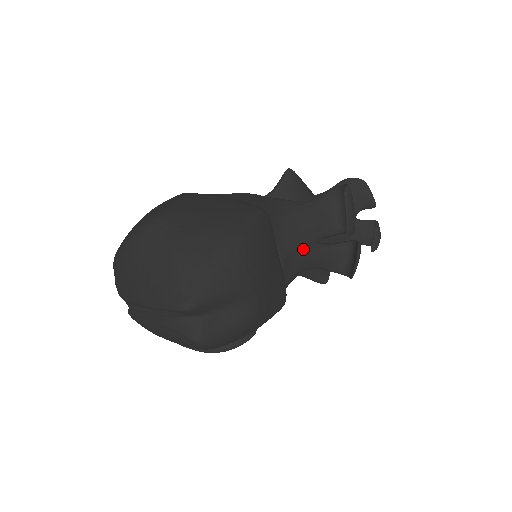
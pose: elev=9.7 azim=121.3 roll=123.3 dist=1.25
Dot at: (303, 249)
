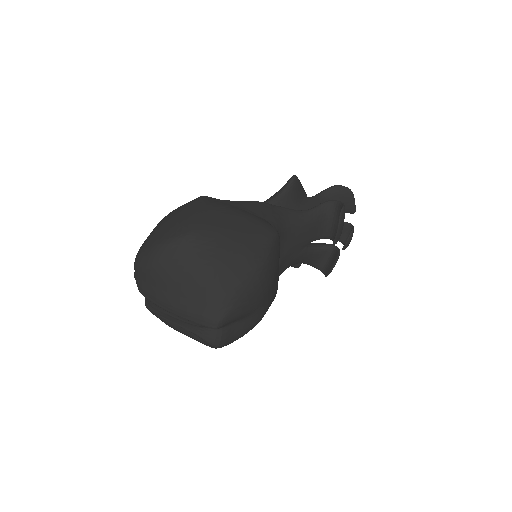
Dot at: (295, 253)
